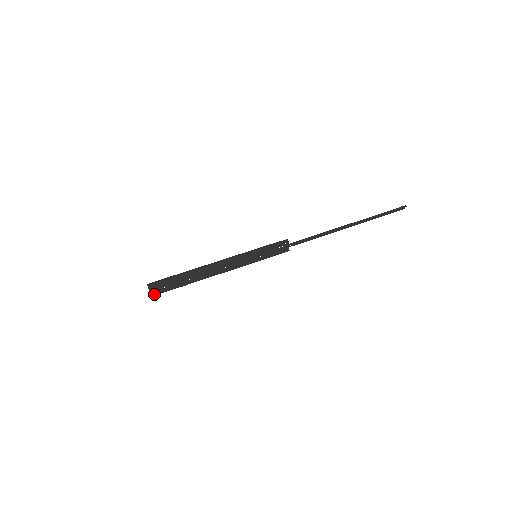
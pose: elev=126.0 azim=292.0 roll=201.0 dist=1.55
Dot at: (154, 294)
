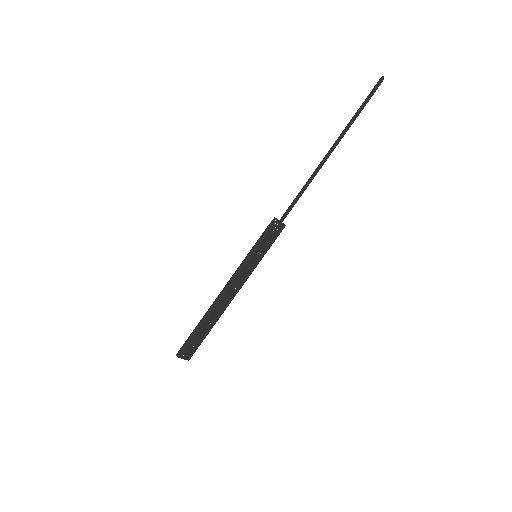
Dot at: (189, 357)
